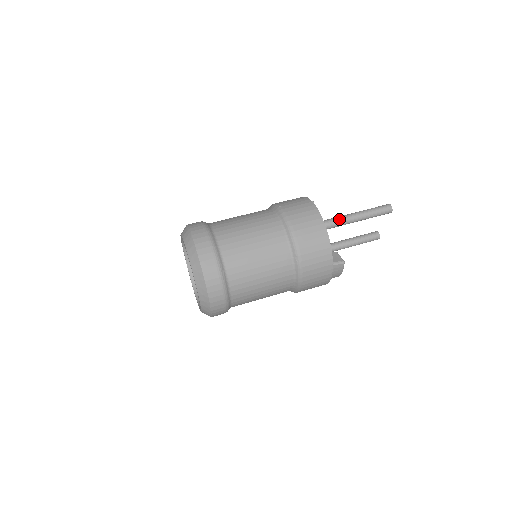
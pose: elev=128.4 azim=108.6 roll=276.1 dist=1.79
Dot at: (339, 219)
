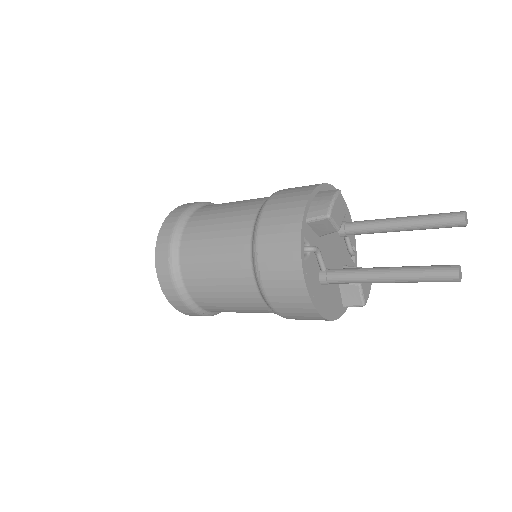
Dot at: occluded
